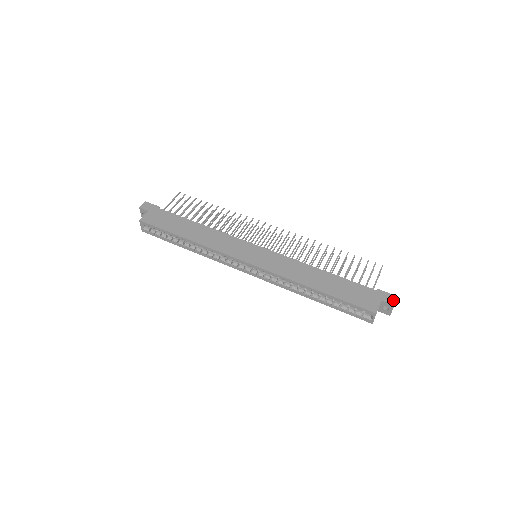
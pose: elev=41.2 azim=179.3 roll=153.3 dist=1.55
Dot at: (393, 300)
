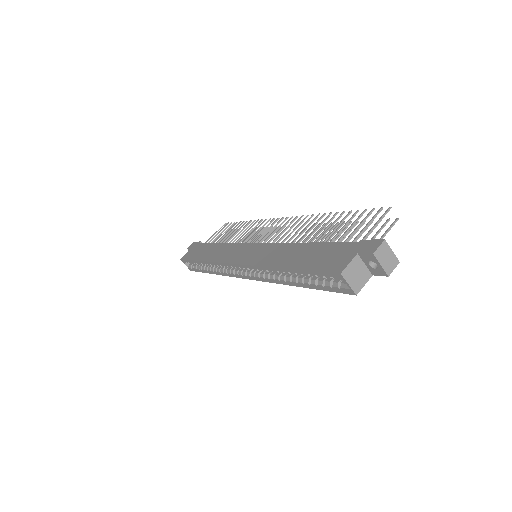
Dot at: (374, 247)
